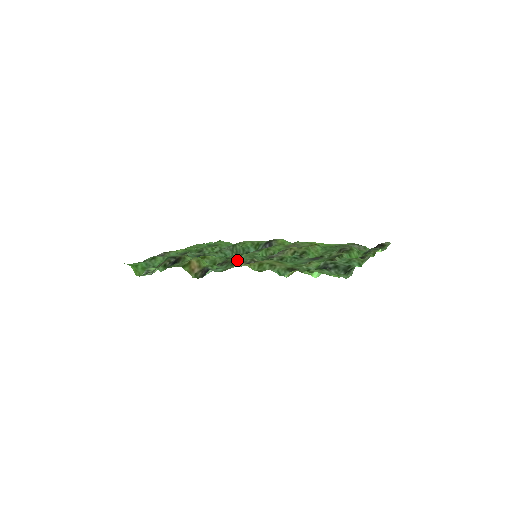
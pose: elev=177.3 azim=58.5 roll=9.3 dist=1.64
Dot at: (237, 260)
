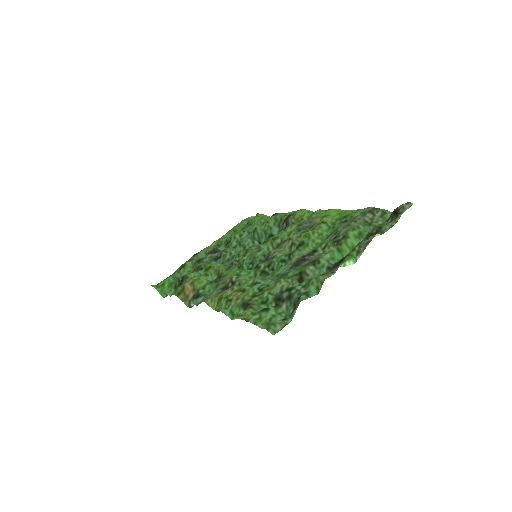
Dot at: (226, 275)
